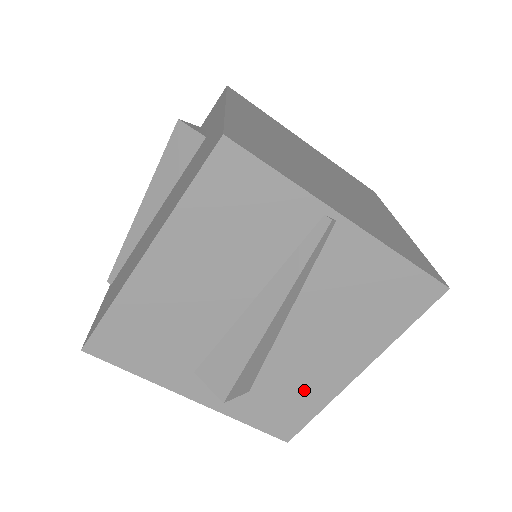
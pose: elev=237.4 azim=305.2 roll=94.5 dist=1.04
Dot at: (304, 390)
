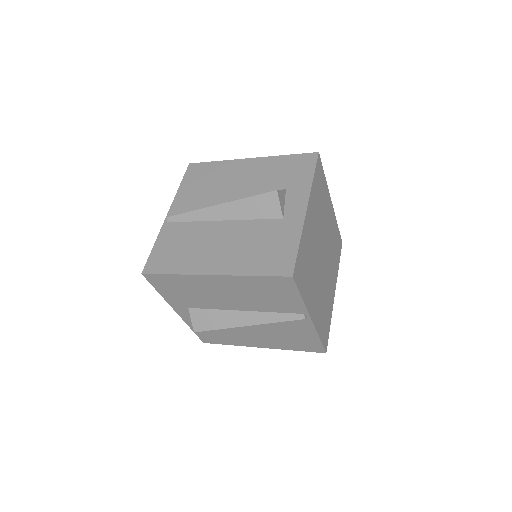
Dot at: (231, 338)
